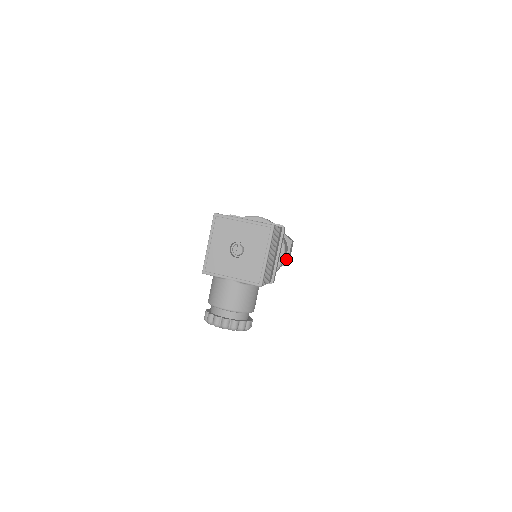
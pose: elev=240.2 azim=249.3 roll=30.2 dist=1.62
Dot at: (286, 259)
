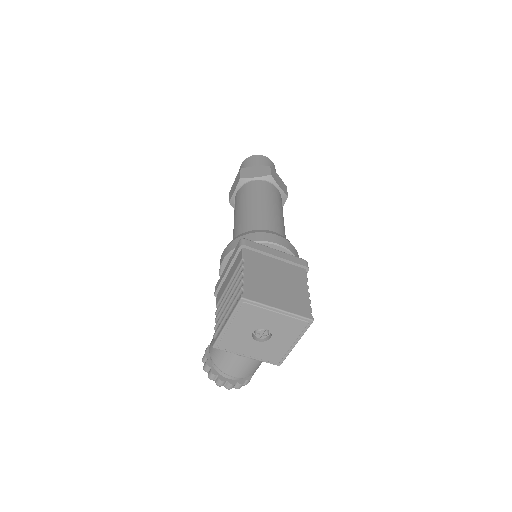
Dot at: occluded
